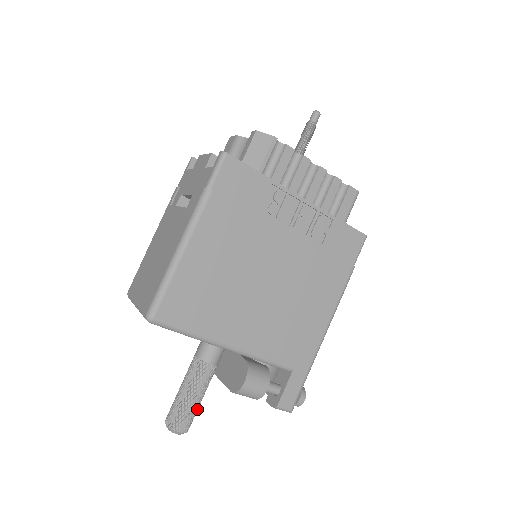
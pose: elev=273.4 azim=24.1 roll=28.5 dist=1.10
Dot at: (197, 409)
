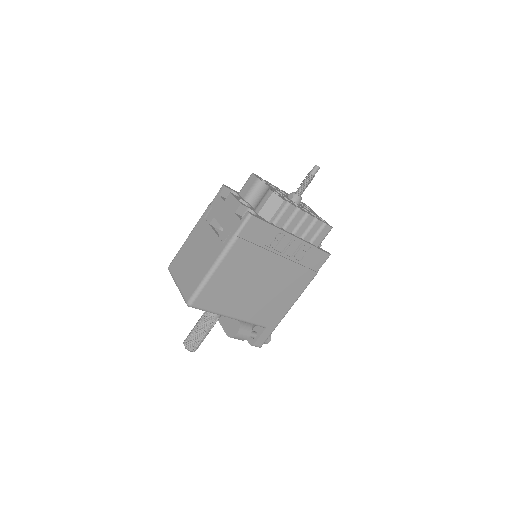
Dot at: occluded
